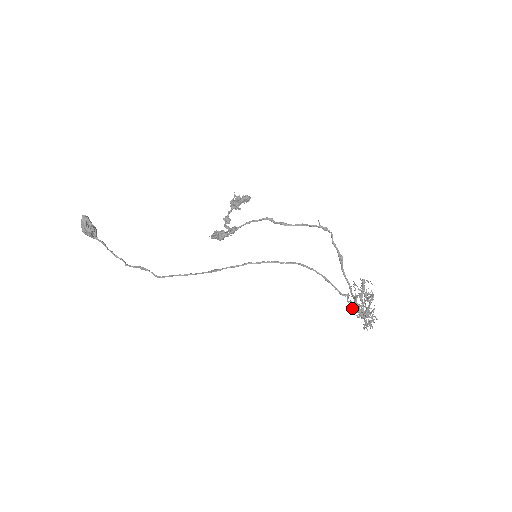
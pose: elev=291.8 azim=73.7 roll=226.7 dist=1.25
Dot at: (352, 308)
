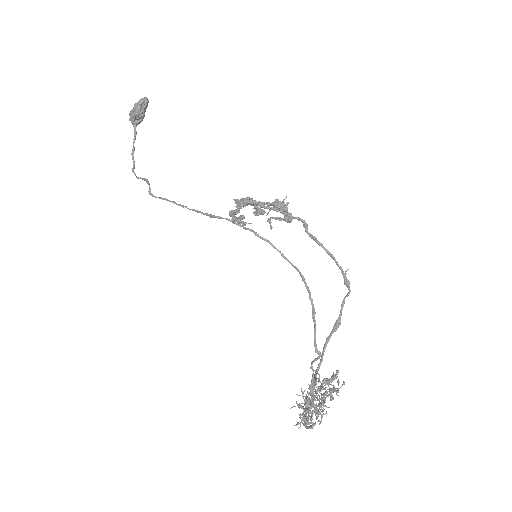
Dot at: (302, 391)
